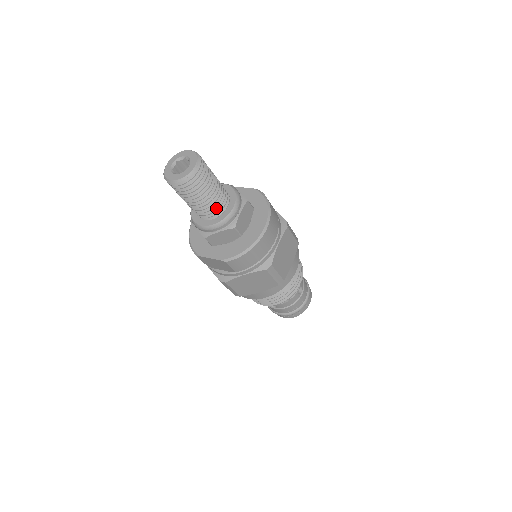
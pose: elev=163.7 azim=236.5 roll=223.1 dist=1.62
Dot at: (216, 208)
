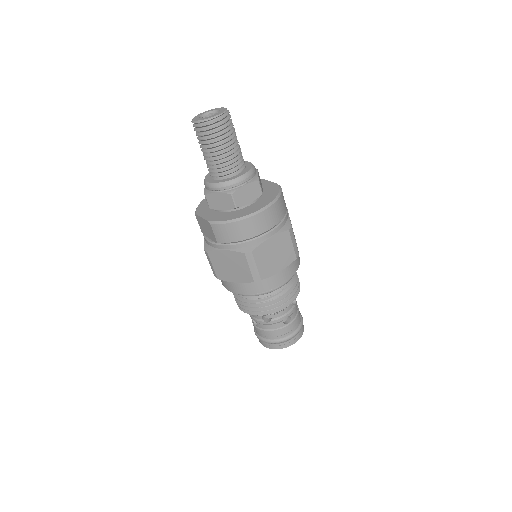
Dot at: (224, 169)
